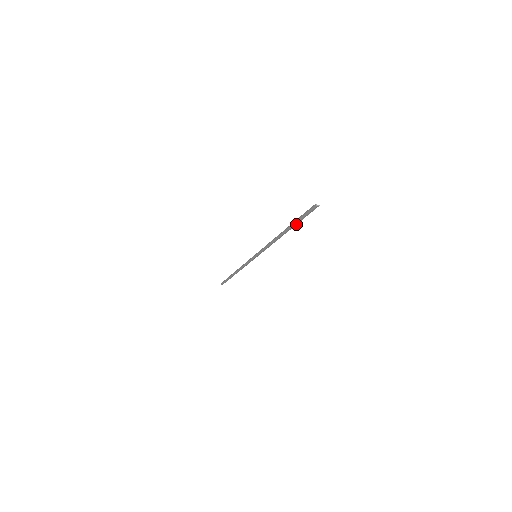
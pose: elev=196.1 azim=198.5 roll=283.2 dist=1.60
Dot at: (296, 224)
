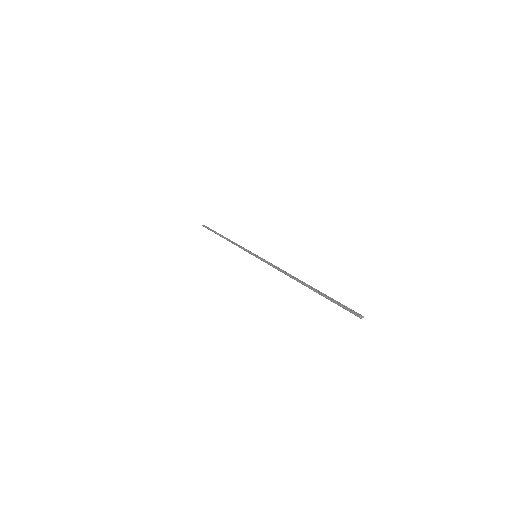
Dot at: (322, 294)
